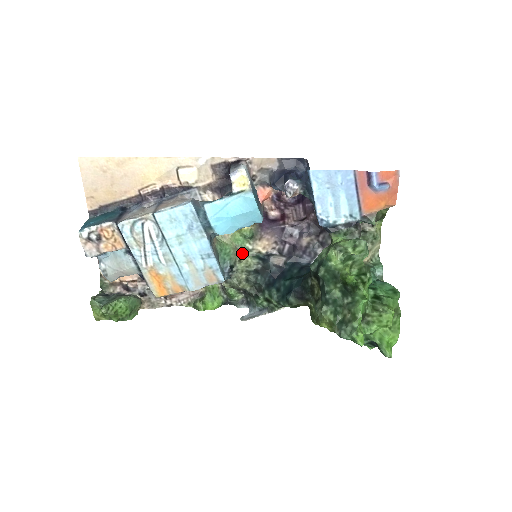
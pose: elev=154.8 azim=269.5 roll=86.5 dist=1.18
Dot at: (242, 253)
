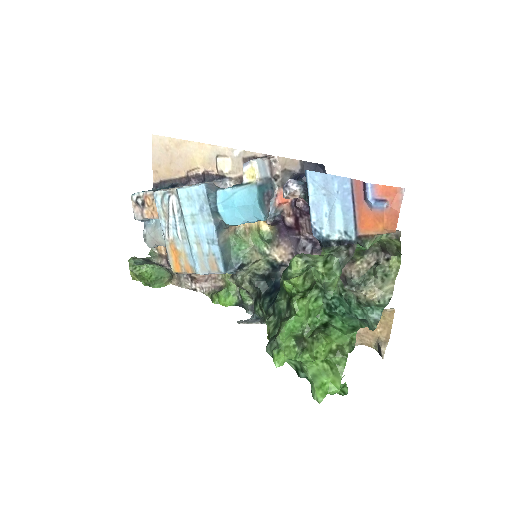
Dot at: (259, 256)
